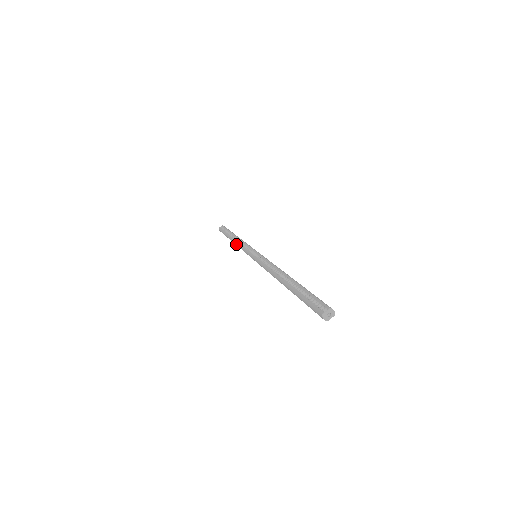
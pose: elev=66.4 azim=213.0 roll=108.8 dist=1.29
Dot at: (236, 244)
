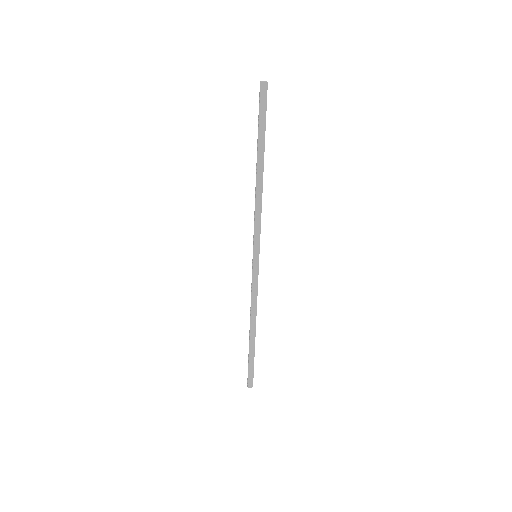
Dot at: occluded
